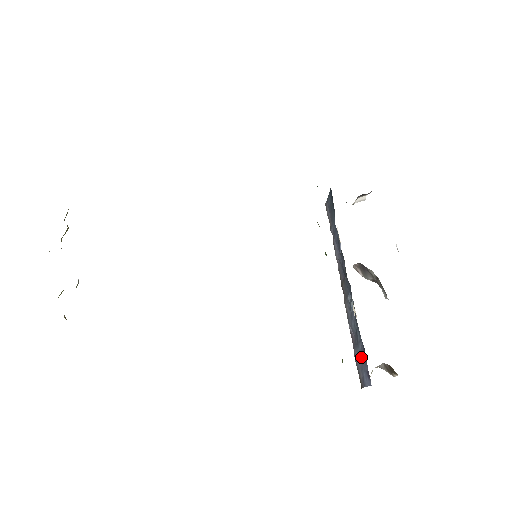
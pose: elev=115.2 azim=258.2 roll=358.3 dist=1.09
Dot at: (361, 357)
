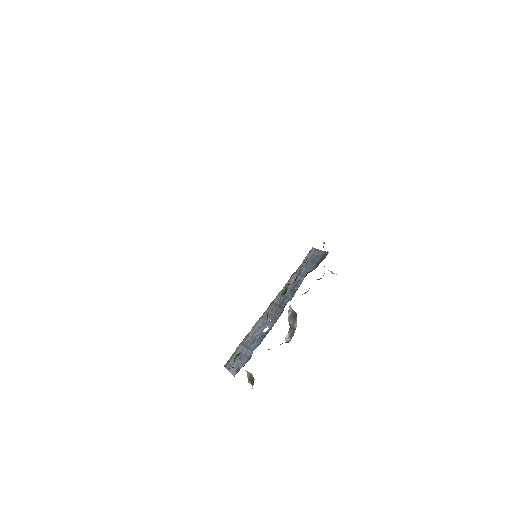
Dot at: (243, 356)
